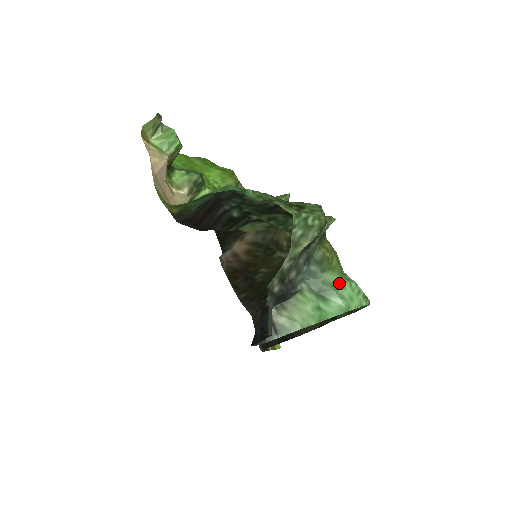
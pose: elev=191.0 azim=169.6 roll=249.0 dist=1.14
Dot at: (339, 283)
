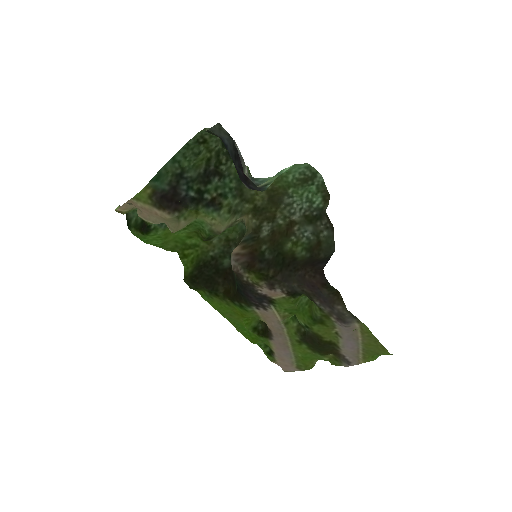
Dot at: occluded
